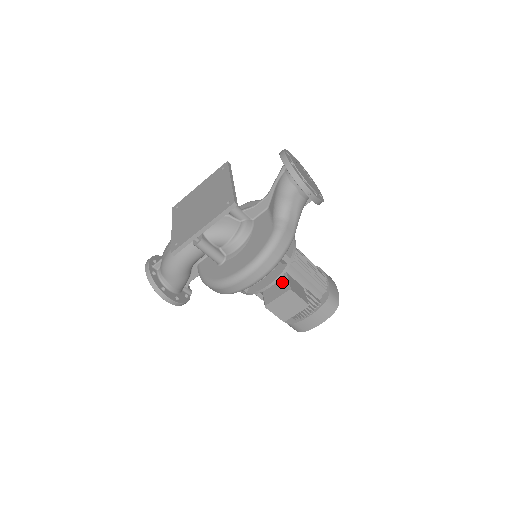
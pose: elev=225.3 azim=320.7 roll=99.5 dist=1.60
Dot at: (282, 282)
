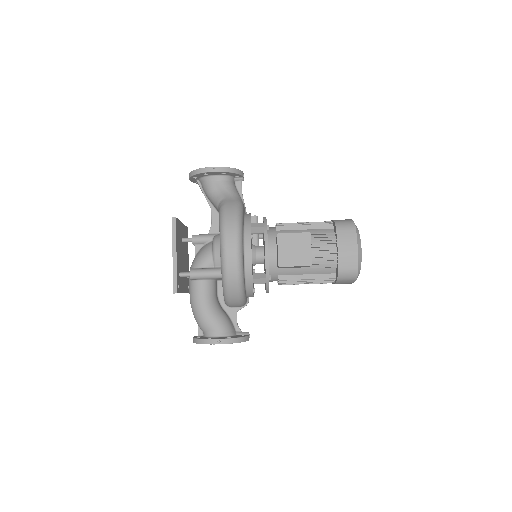
Dot at: (276, 242)
